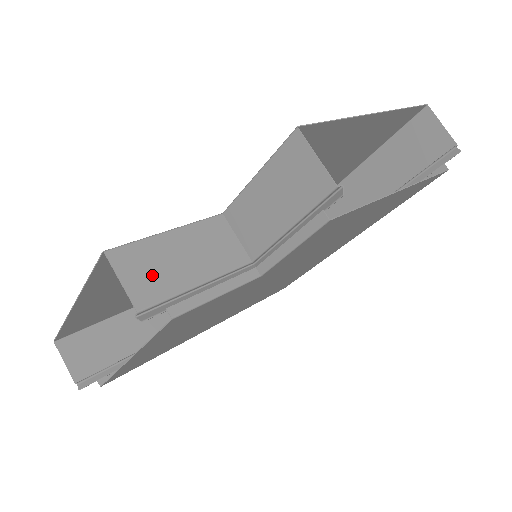
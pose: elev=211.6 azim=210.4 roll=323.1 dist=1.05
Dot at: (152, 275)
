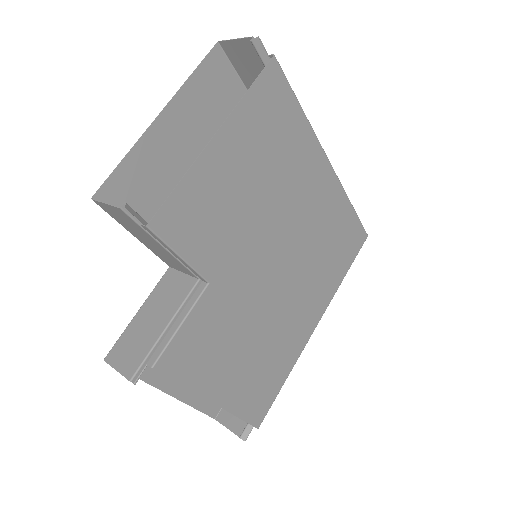
Dot at: (133, 350)
